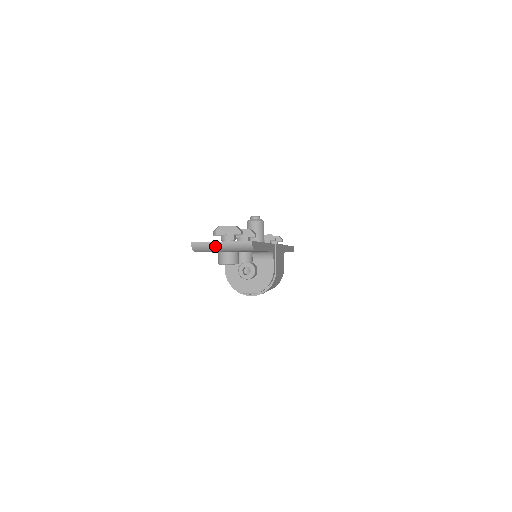
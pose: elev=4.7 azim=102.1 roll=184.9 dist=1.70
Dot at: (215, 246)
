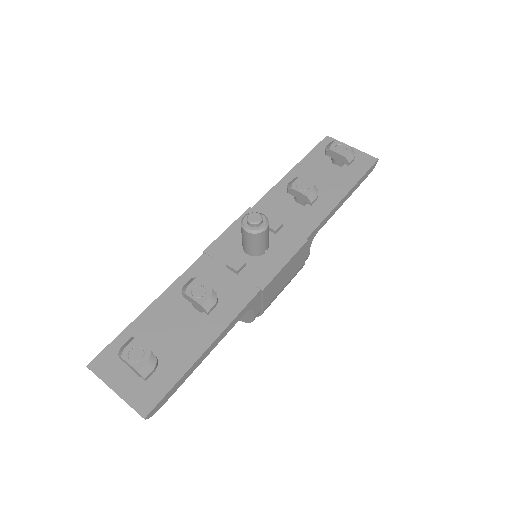
Dot at: (111, 386)
